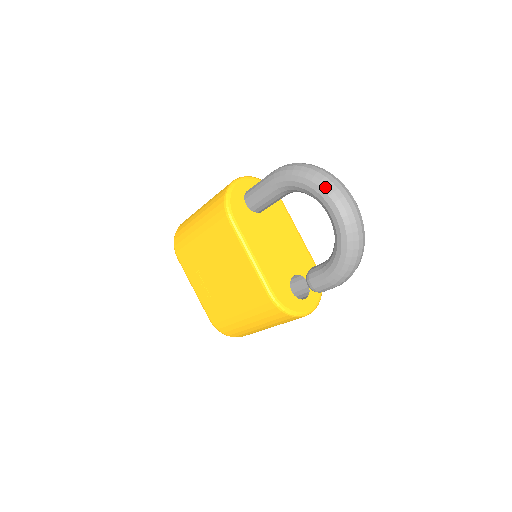
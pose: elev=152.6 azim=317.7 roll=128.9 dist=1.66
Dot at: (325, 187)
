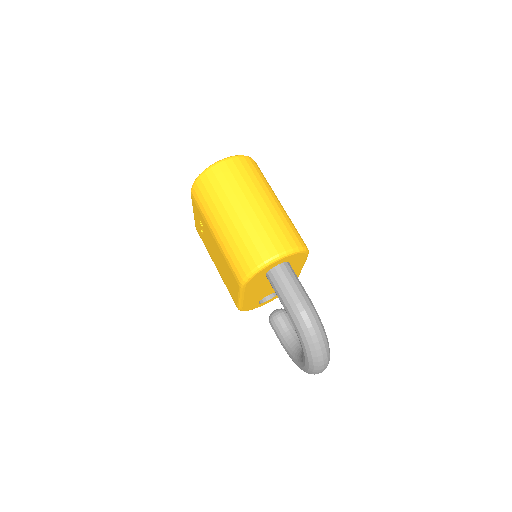
Dot at: (311, 365)
